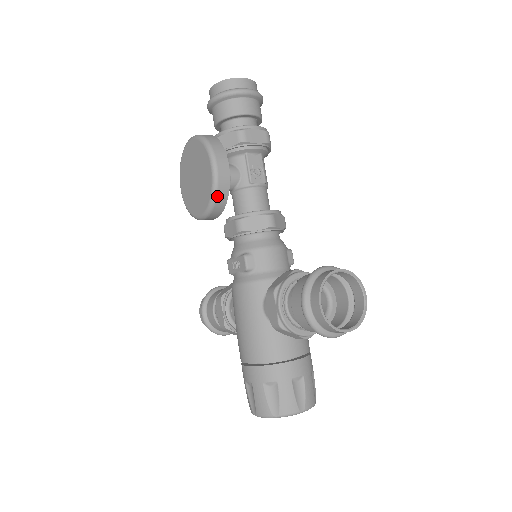
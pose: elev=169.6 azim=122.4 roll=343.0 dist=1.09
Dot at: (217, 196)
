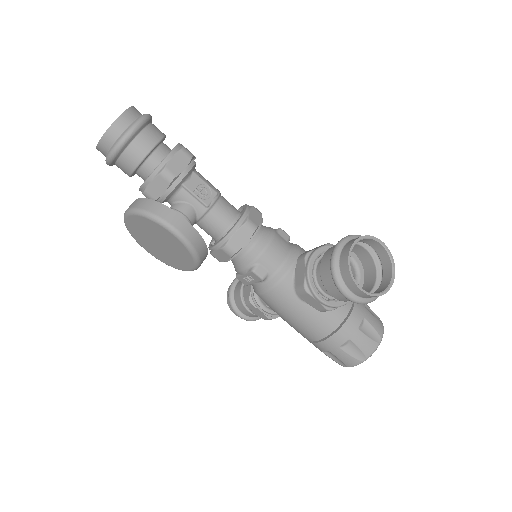
Dot at: (197, 252)
